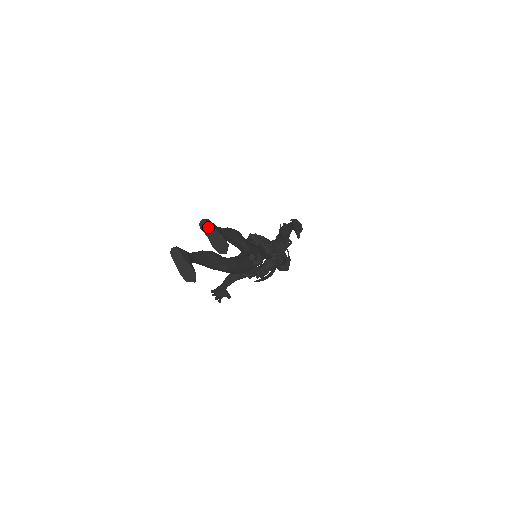
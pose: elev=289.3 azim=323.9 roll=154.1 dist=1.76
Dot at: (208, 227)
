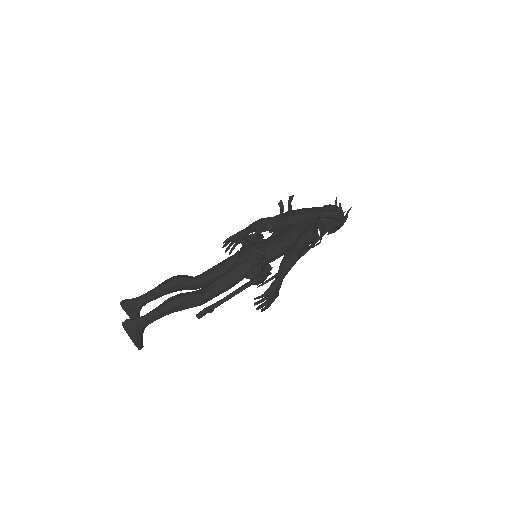
Dot at: (126, 331)
